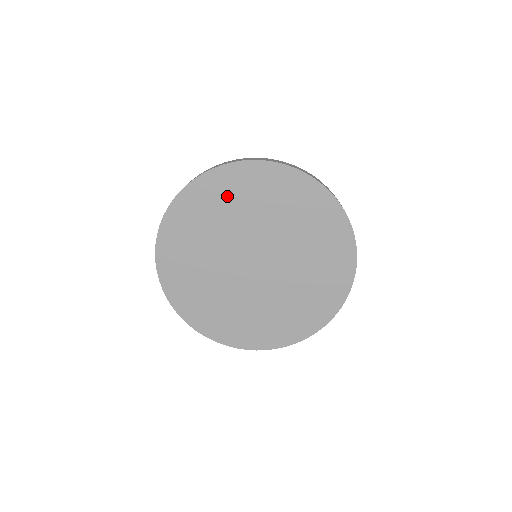
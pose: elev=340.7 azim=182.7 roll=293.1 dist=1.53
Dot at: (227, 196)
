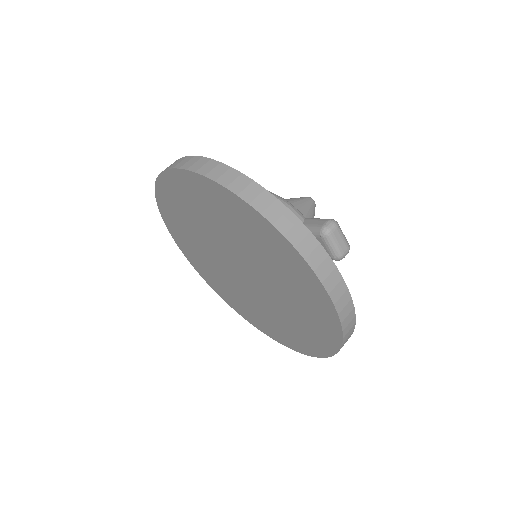
Dot at: (225, 213)
